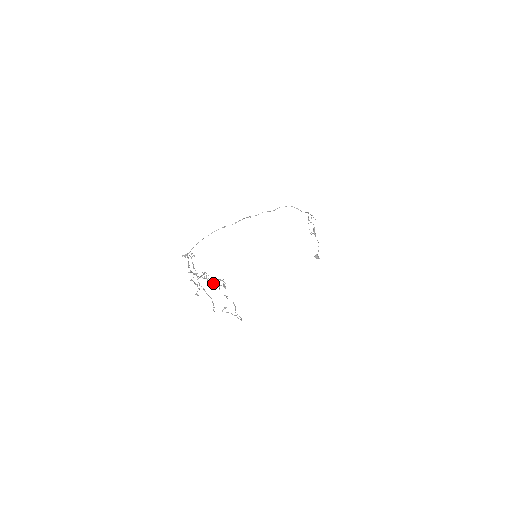
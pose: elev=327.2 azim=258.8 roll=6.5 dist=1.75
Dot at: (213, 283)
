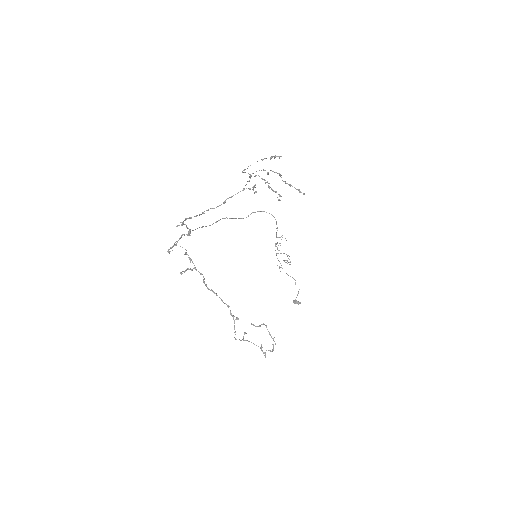
Dot at: (269, 188)
